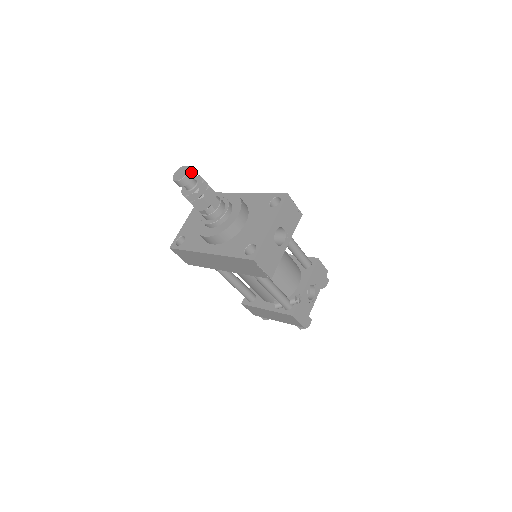
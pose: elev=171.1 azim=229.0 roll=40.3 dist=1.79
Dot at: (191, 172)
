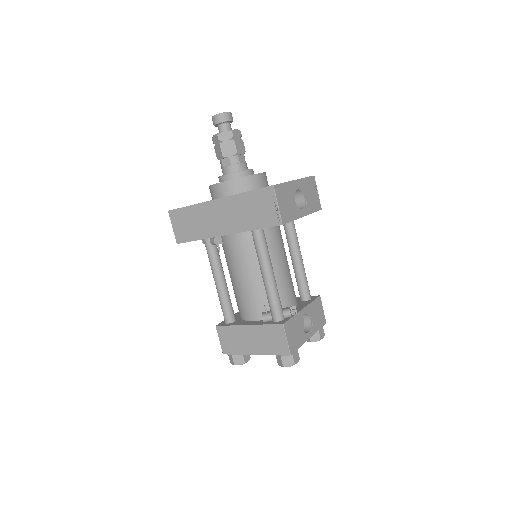
Dot at: occluded
